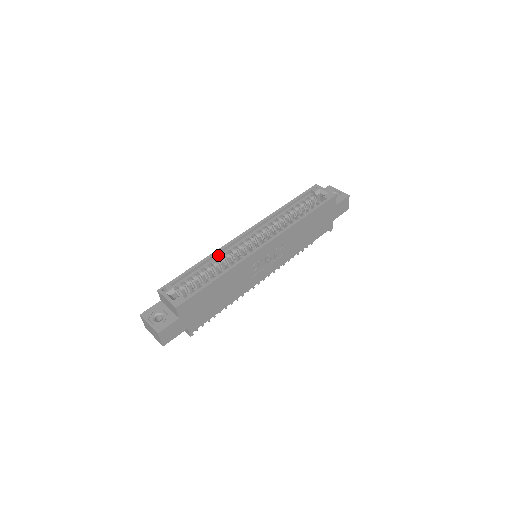
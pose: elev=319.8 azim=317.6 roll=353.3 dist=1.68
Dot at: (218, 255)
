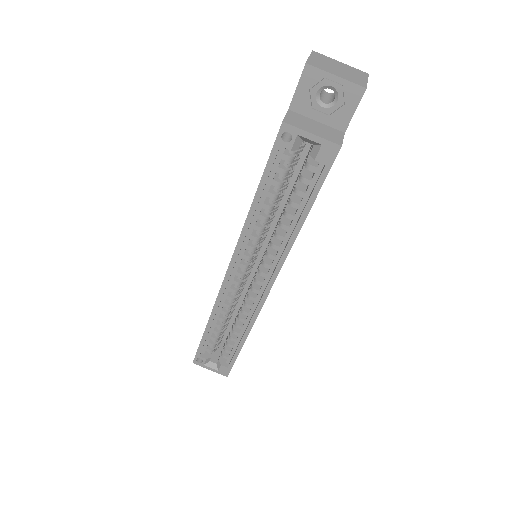
Dot at: (218, 309)
